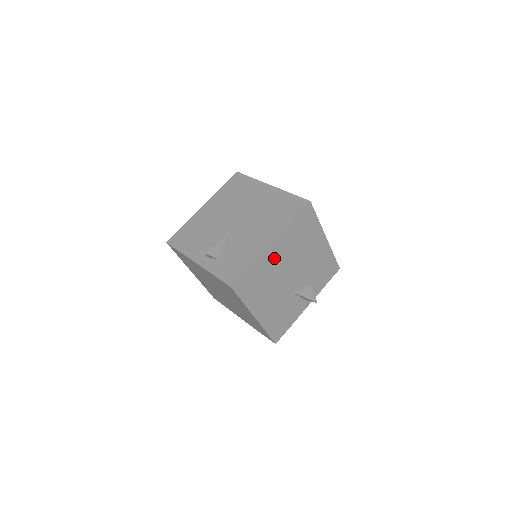
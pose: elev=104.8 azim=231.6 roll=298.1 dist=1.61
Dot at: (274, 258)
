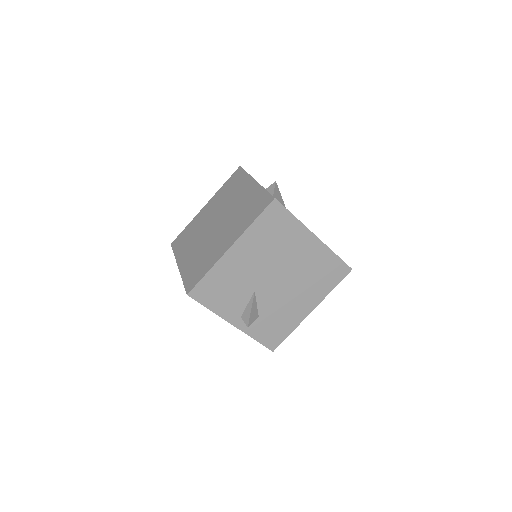
Dot at: (299, 246)
